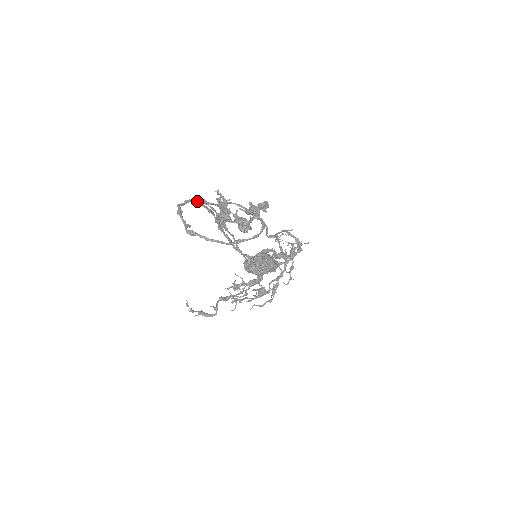
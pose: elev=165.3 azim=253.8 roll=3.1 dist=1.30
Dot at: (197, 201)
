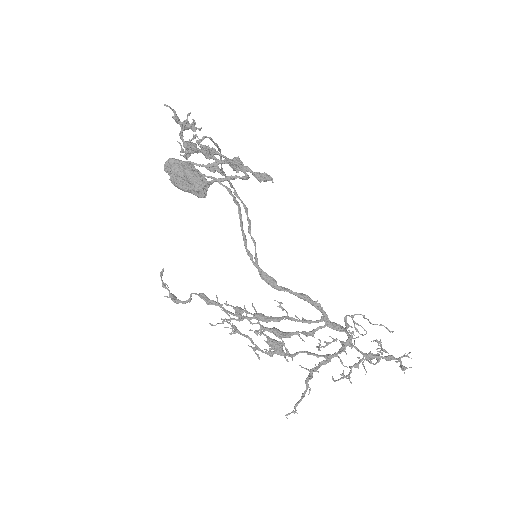
Dot at: (226, 187)
